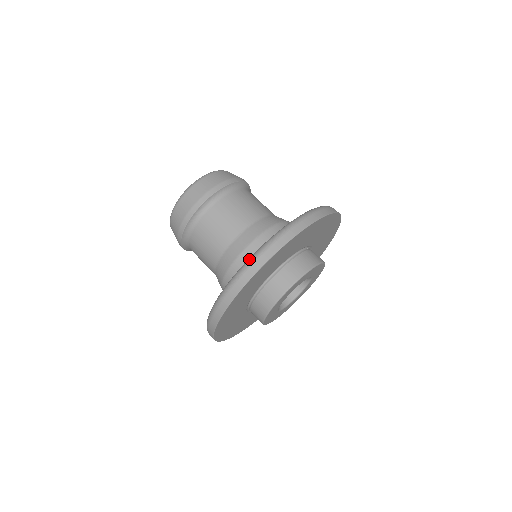
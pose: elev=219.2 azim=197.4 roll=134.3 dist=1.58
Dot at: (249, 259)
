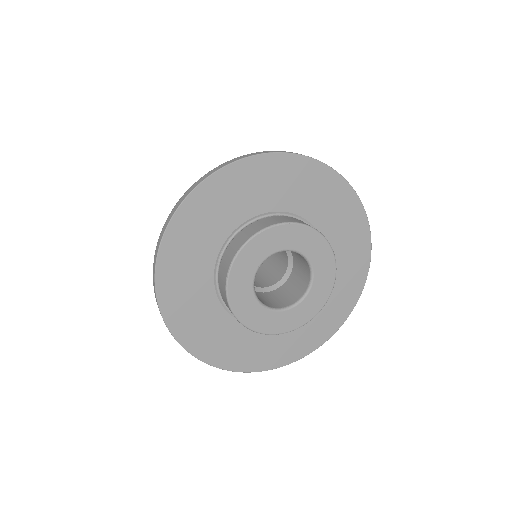
Dot at: occluded
